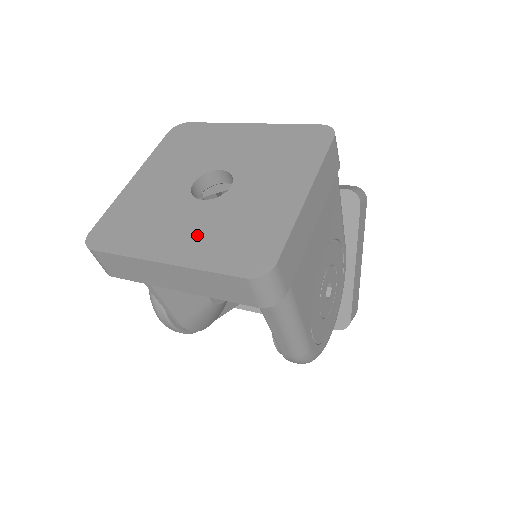
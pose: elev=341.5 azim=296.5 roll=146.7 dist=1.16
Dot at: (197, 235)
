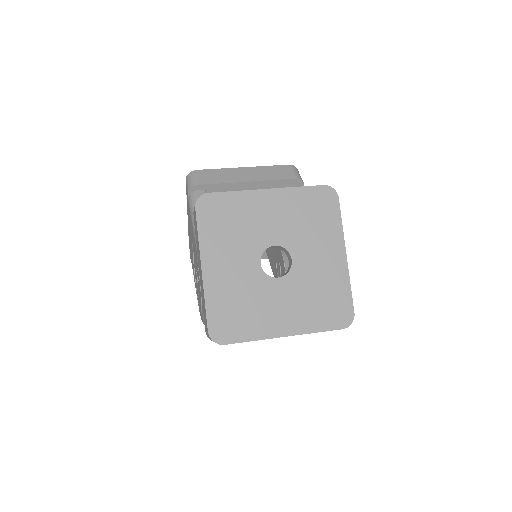
Dot at: (295, 308)
